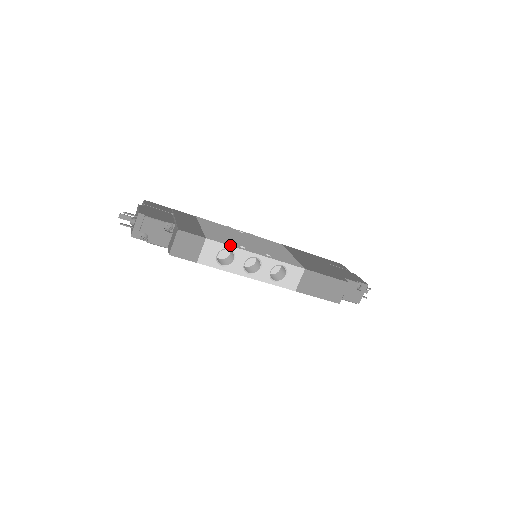
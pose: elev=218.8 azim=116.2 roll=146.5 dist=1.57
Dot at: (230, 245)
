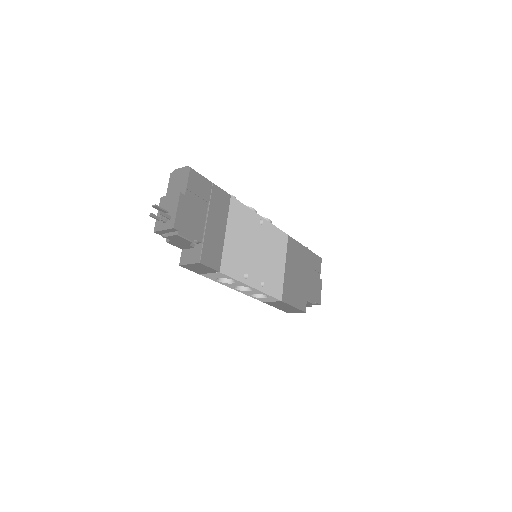
Dot at: (236, 279)
